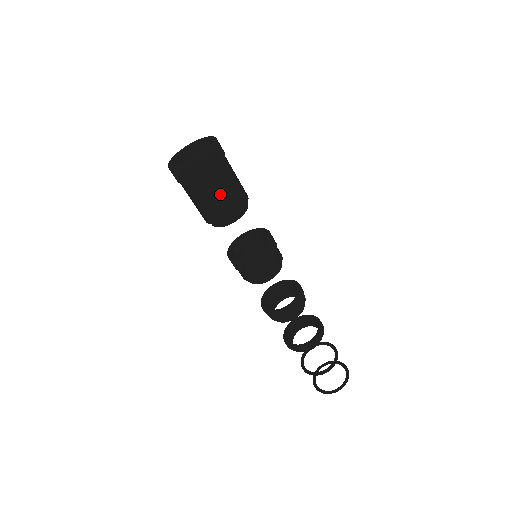
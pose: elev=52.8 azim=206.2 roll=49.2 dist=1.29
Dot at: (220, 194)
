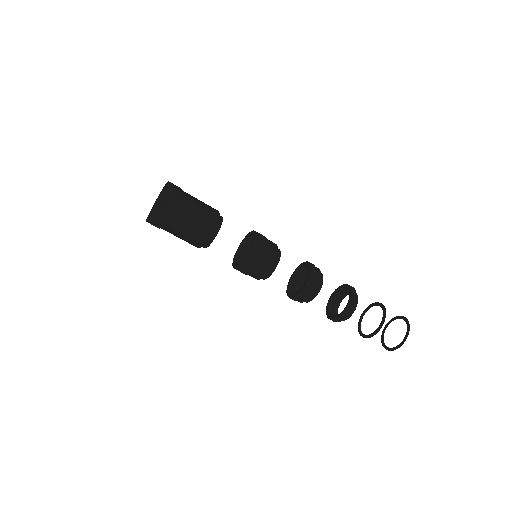
Dot at: (194, 214)
